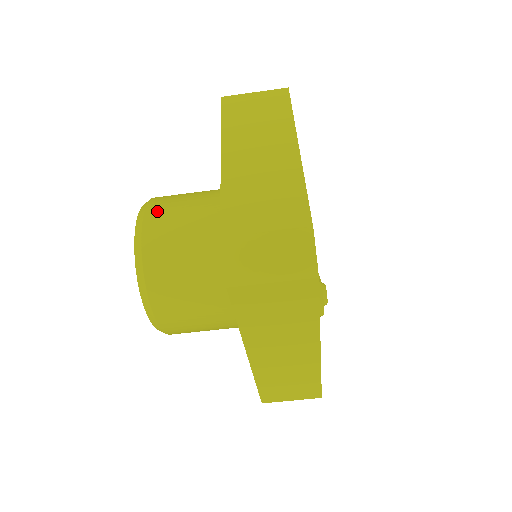
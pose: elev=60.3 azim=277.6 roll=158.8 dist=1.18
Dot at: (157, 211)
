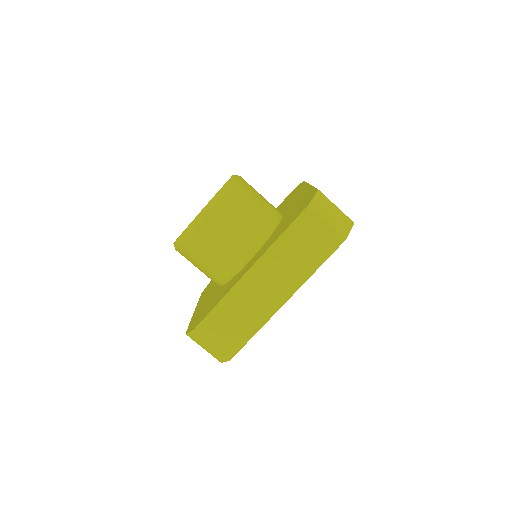
Dot at: occluded
